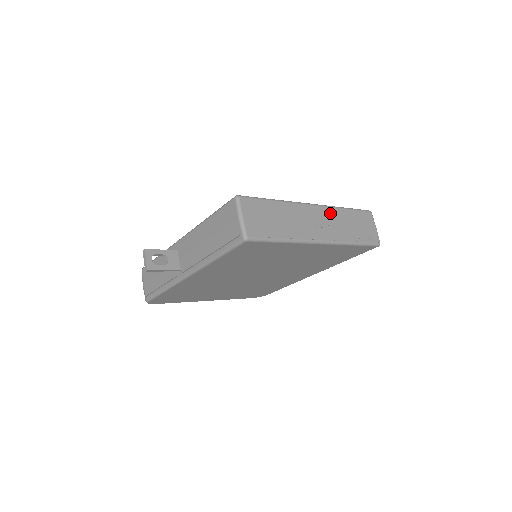
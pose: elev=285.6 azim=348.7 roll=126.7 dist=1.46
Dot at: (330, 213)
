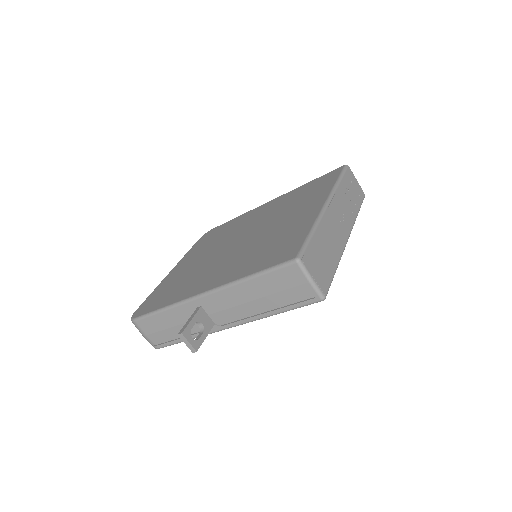
Dot at: (337, 200)
